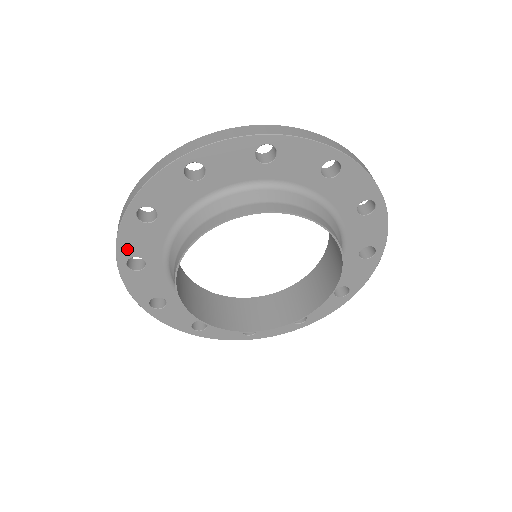
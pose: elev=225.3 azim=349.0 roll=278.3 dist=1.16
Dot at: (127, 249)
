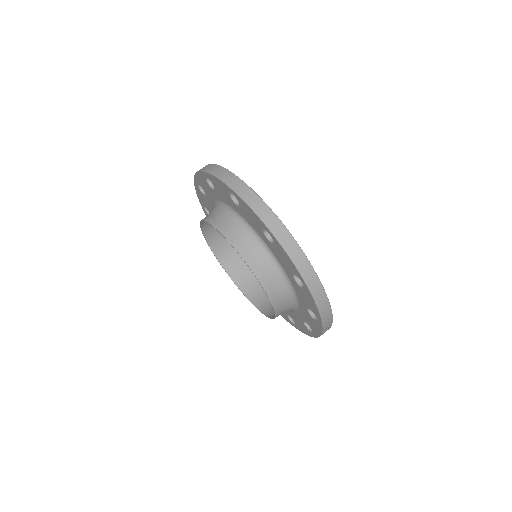
Dot at: (199, 181)
